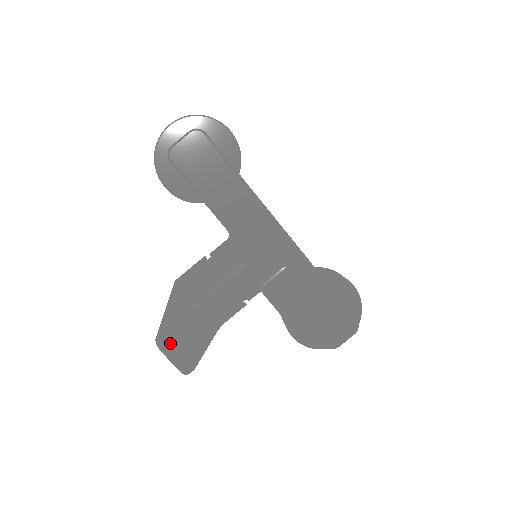
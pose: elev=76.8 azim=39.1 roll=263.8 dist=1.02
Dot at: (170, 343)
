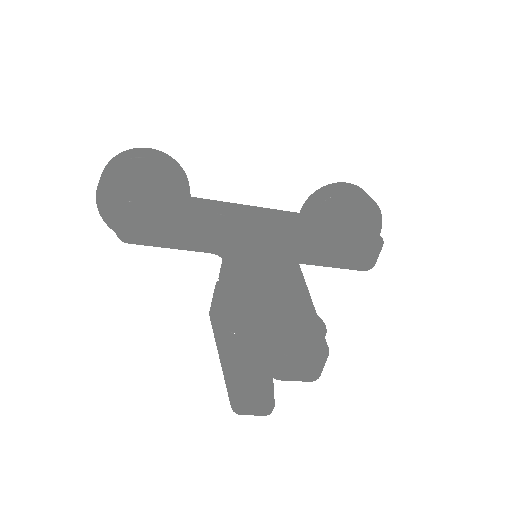
Dot at: (244, 405)
